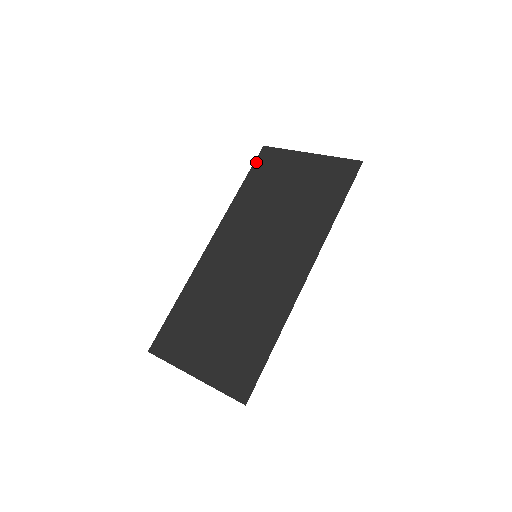
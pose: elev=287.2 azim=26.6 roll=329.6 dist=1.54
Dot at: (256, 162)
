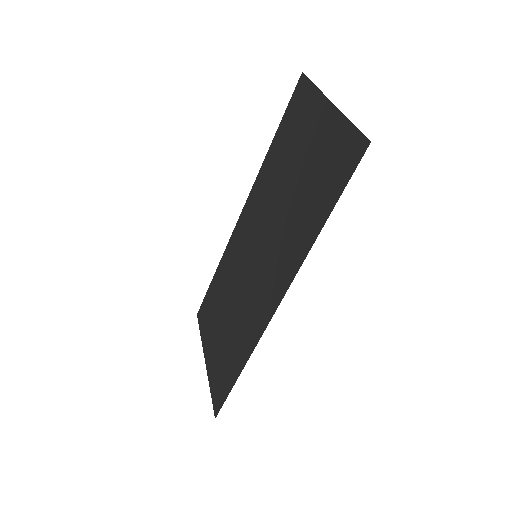
Dot at: (290, 103)
